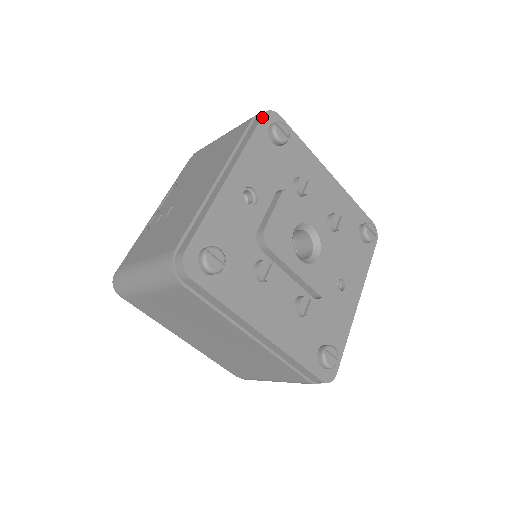
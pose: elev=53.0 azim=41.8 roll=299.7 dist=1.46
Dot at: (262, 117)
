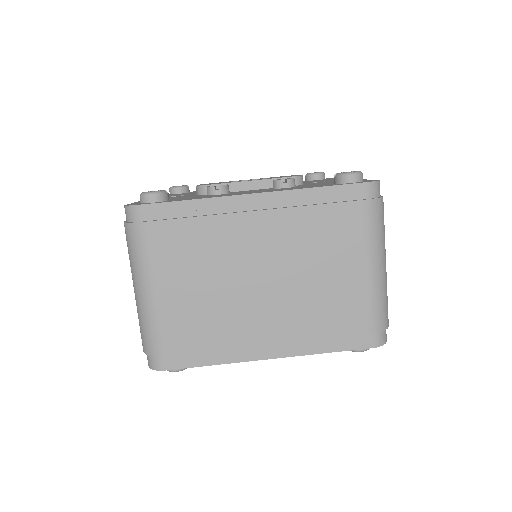
Dot at: occluded
